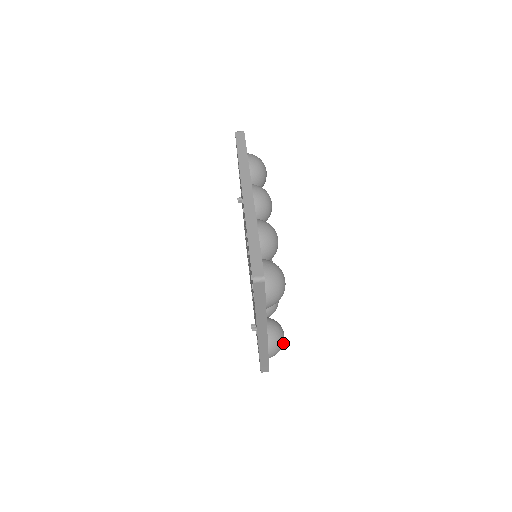
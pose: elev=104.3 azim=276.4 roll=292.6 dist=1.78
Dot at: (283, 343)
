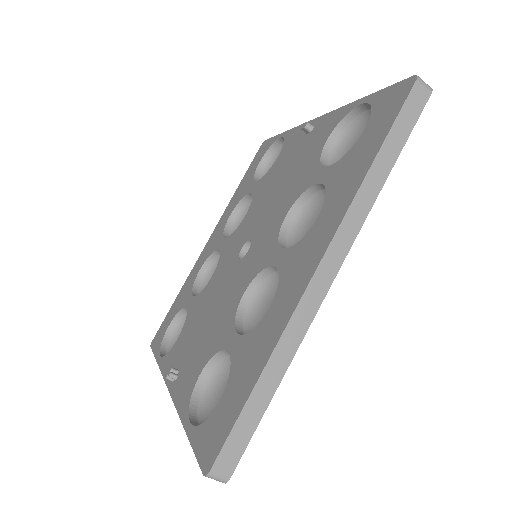
Dot at: occluded
